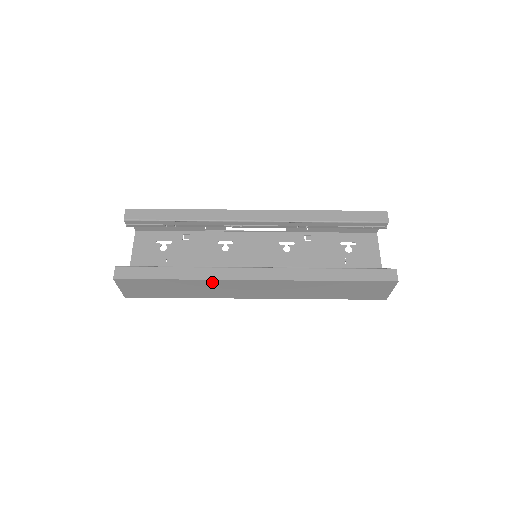
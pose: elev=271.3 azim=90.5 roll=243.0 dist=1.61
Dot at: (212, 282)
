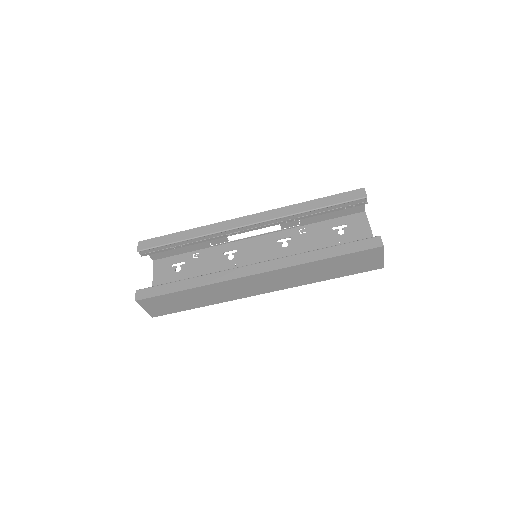
Dot at: (218, 285)
